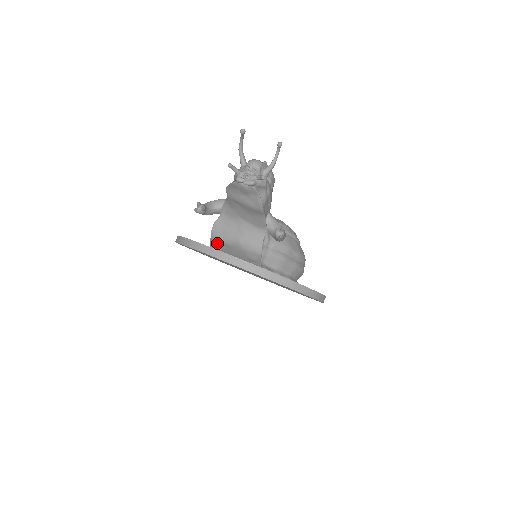
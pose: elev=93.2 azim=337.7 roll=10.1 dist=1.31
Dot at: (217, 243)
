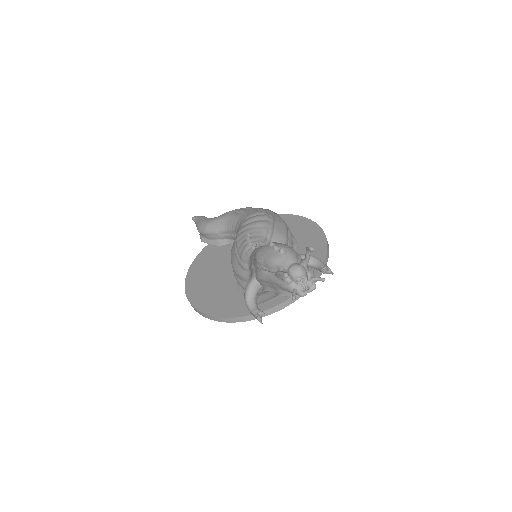
Dot at: occluded
